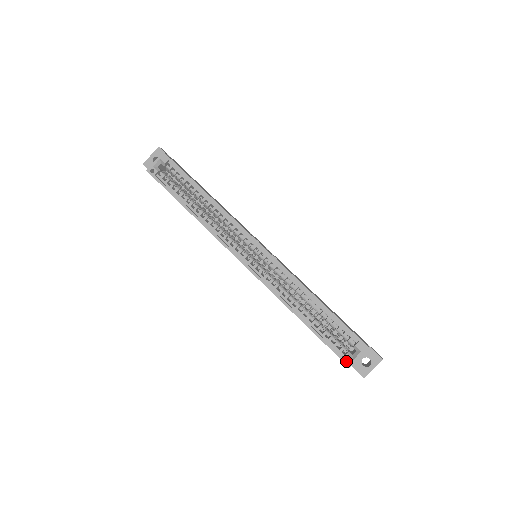
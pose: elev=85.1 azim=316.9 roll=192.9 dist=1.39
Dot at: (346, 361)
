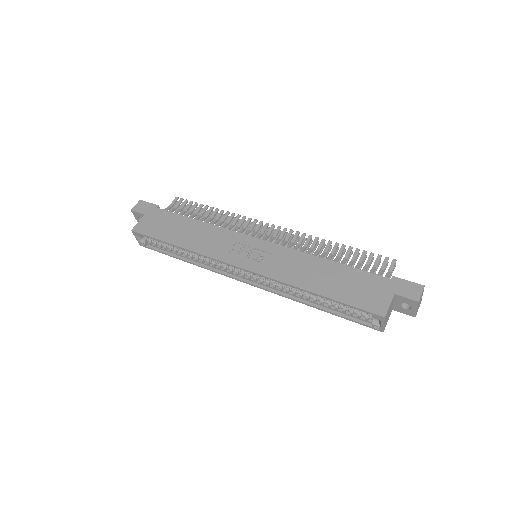
Dot at: occluded
